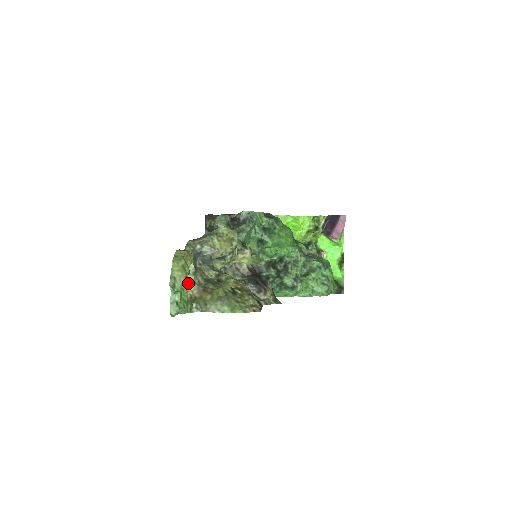
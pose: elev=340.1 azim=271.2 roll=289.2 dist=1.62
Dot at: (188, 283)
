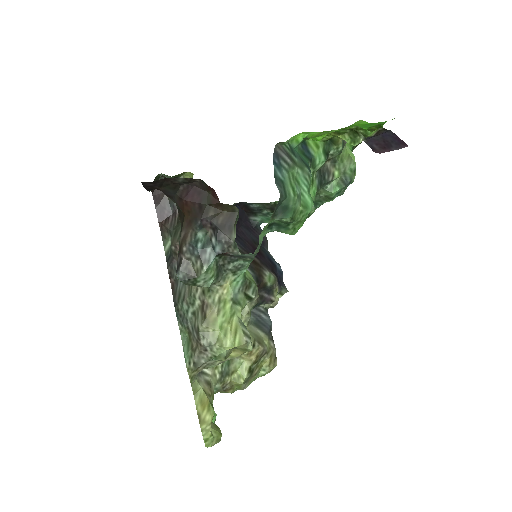
Dot at: occluded
